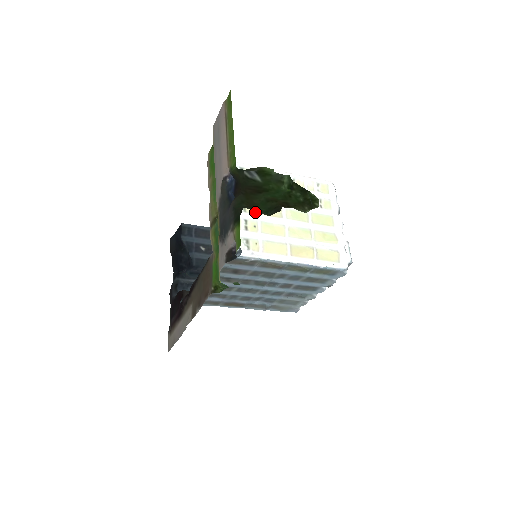
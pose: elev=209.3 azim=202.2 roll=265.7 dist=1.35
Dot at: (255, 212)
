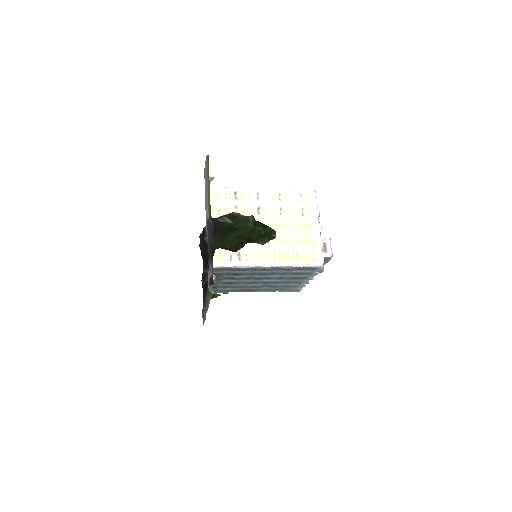
Dot at: occluded
